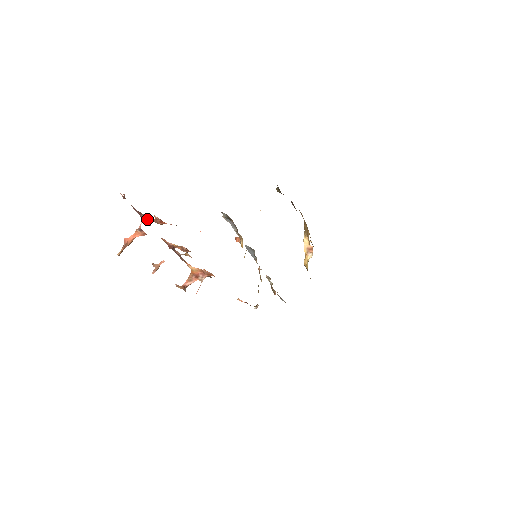
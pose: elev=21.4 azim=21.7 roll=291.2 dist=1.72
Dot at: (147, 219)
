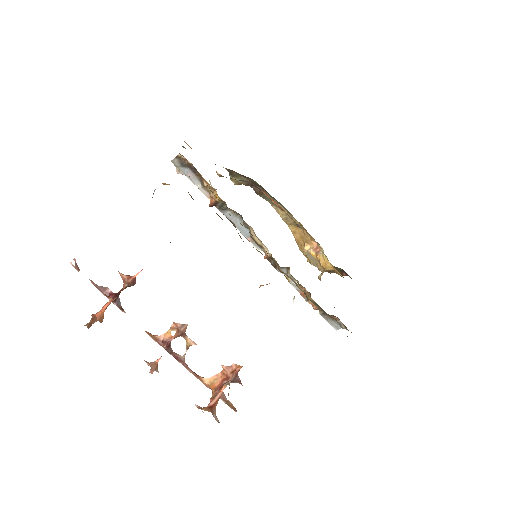
Dot at: (115, 296)
